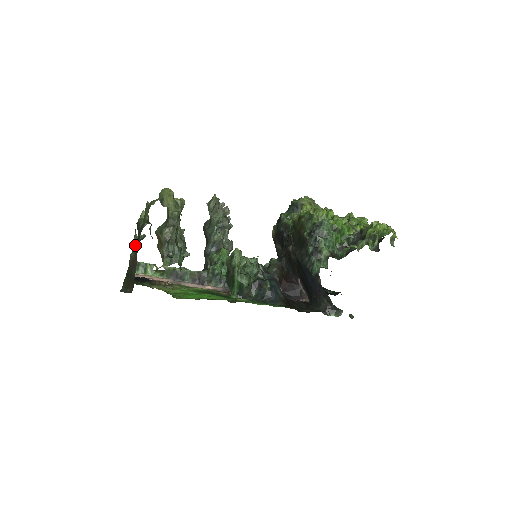
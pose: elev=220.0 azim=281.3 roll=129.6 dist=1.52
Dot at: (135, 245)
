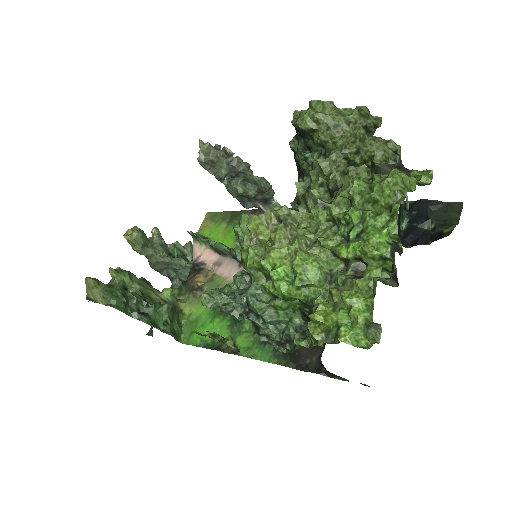
Dot at: occluded
